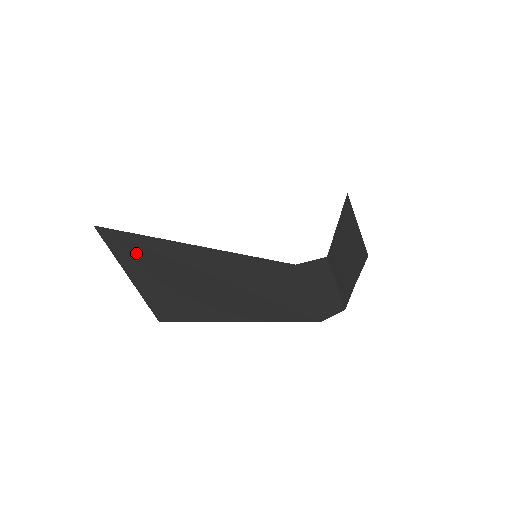
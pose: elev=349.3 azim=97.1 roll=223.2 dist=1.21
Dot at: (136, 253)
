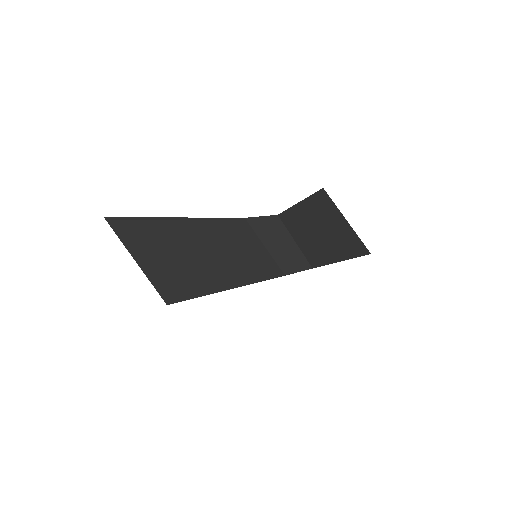
Dot at: (135, 236)
